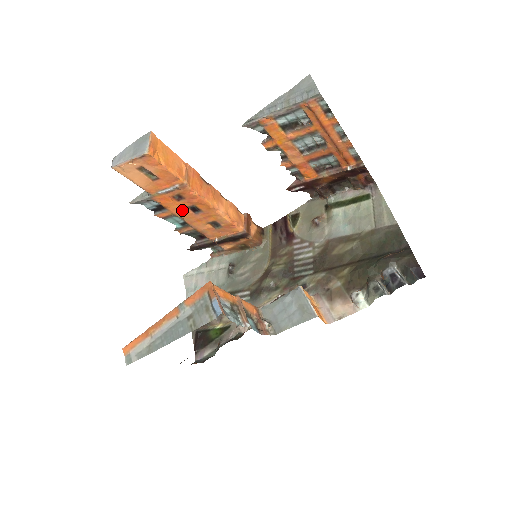
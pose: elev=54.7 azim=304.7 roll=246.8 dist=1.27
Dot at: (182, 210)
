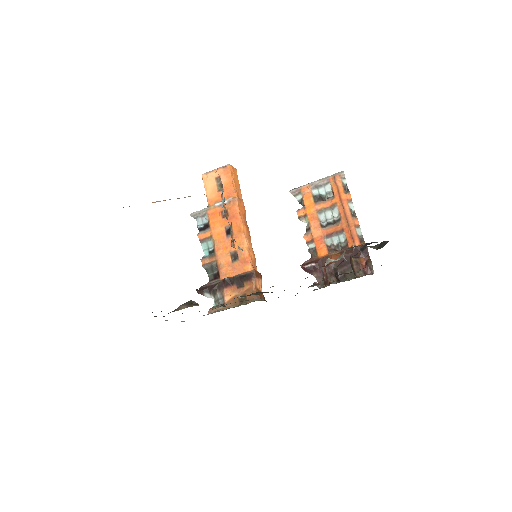
Dot at: (220, 231)
